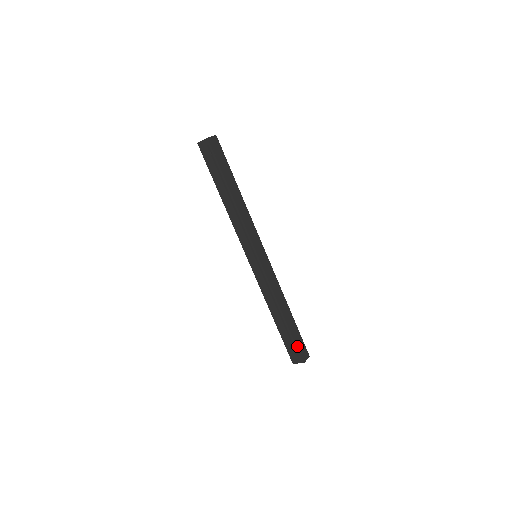
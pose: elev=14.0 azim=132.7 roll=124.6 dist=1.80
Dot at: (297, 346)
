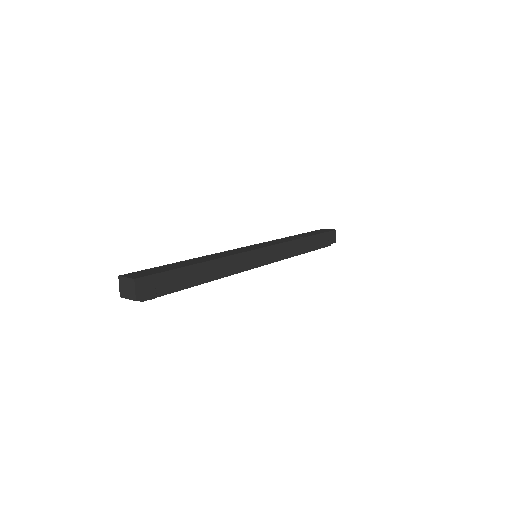
Dot at: (326, 244)
